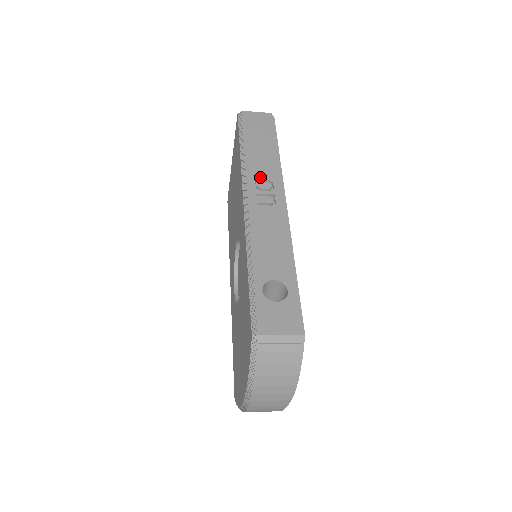
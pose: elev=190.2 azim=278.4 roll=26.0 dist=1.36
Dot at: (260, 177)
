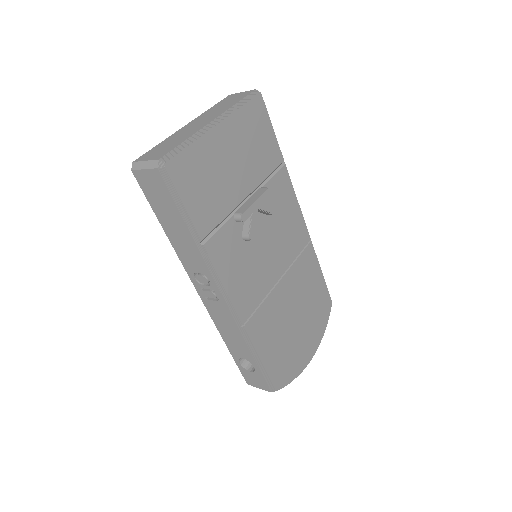
Dot at: (194, 270)
